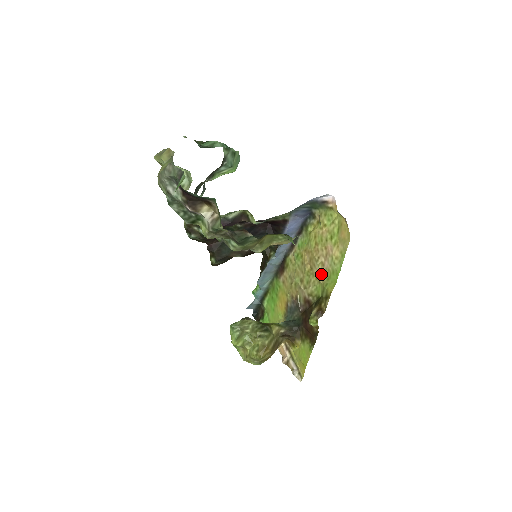
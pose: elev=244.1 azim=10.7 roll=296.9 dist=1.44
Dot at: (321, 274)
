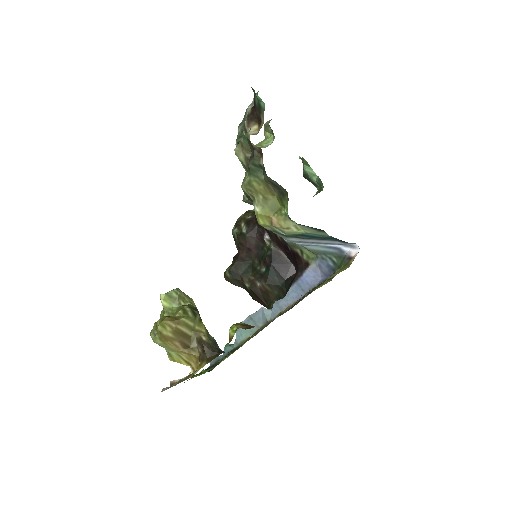
Dot at: occluded
